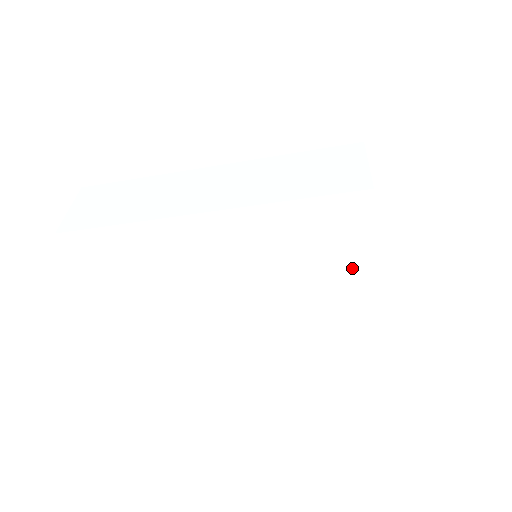
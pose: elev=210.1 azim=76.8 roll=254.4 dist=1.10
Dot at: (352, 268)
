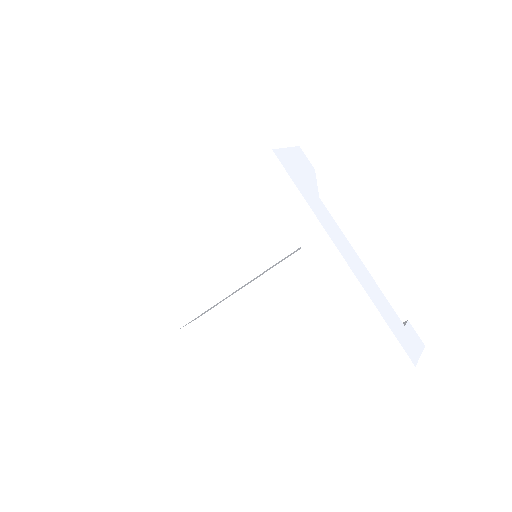
Dot at: (300, 226)
